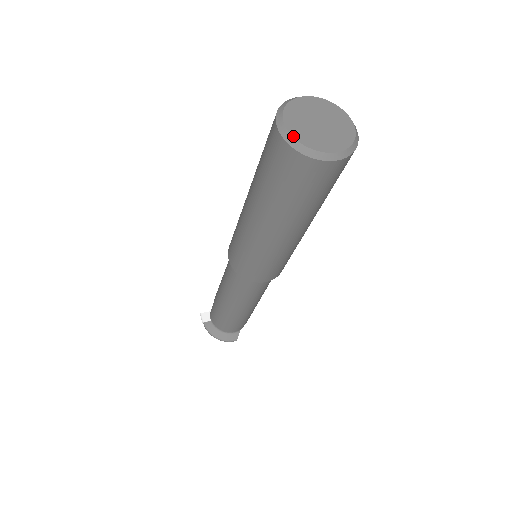
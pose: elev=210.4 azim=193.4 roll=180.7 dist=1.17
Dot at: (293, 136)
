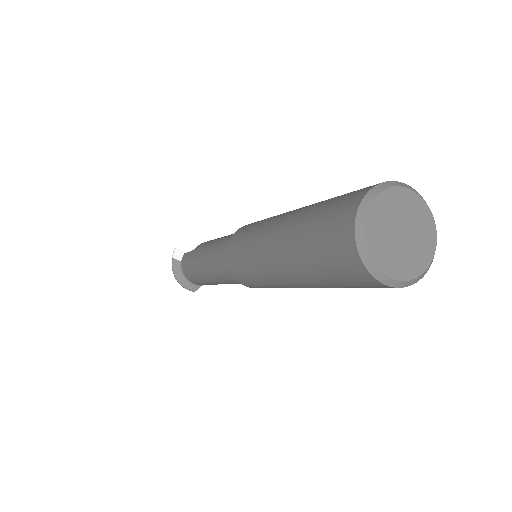
Dot at: (366, 238)
